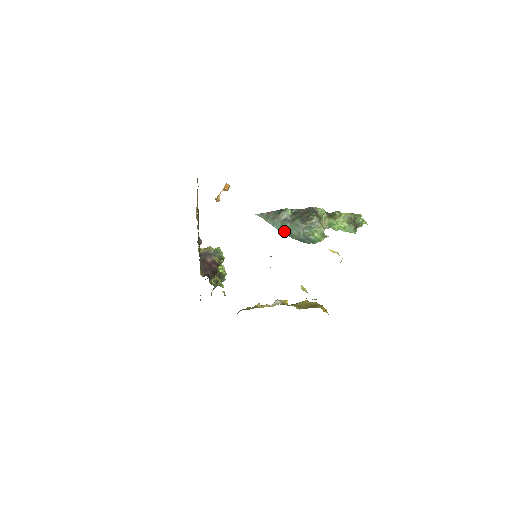
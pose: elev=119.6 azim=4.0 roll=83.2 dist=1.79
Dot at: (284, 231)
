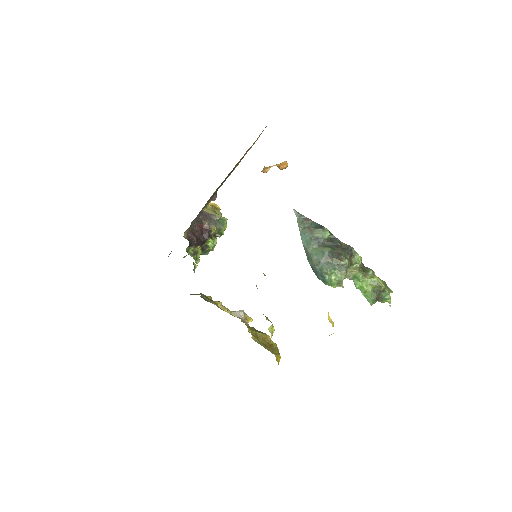
Dot at: (306, 248)
